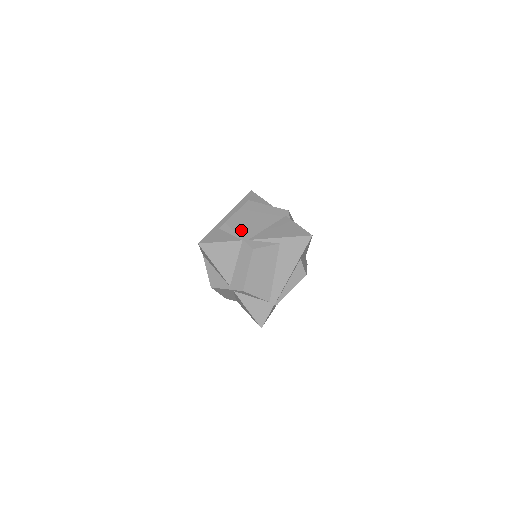
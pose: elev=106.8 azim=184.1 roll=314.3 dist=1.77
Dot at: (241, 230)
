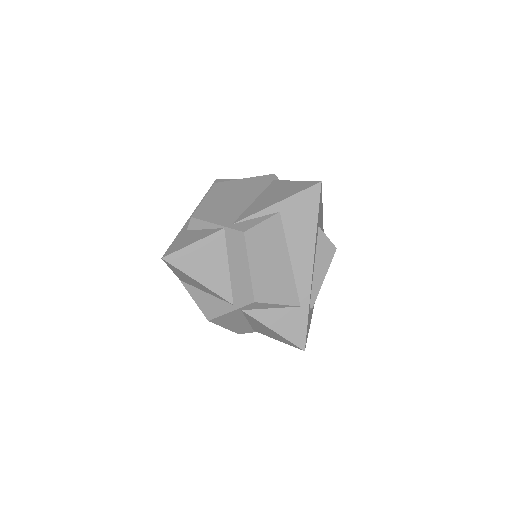
Dot at: (217, 217)
